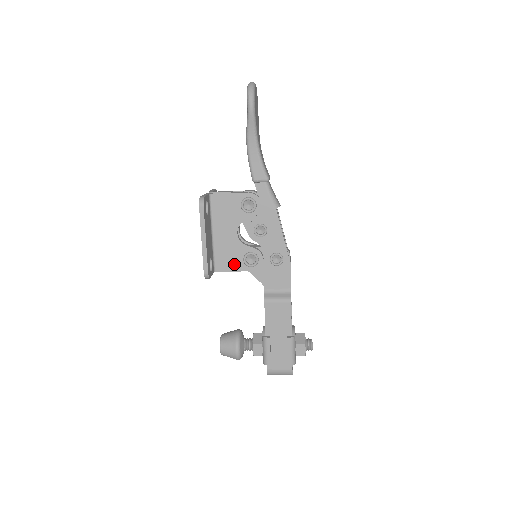
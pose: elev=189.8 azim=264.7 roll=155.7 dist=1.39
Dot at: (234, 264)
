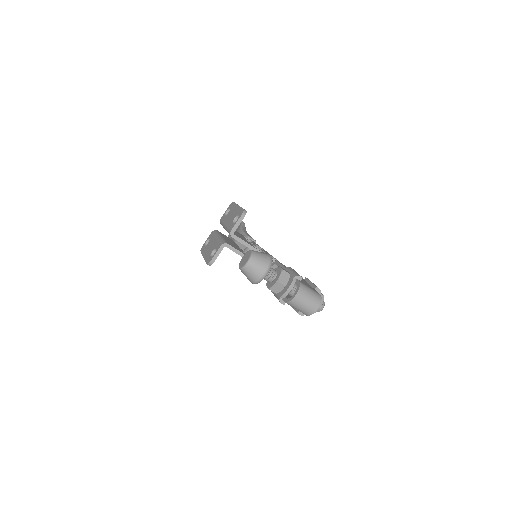
Dot at: occluded
